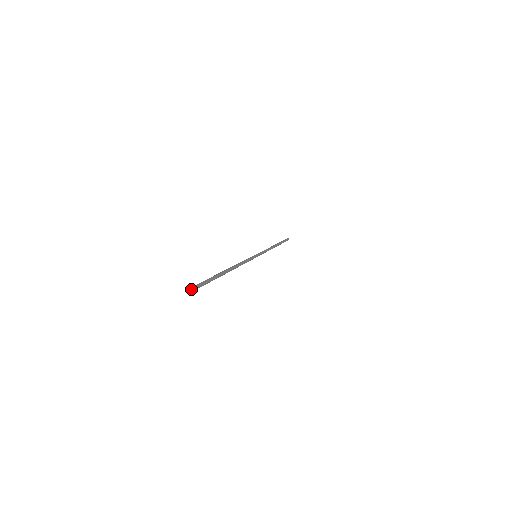
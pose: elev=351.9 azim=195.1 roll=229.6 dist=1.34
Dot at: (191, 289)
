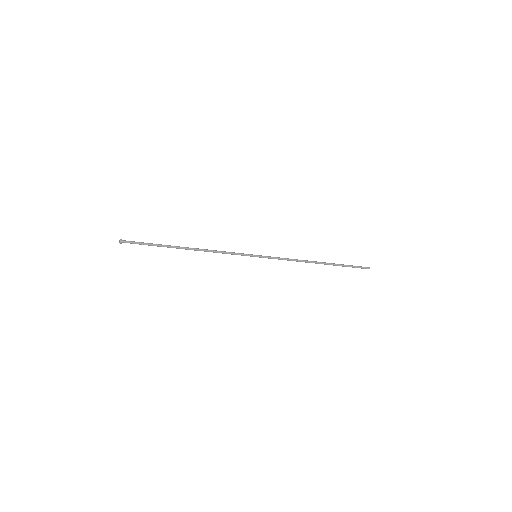
Dot at: (120, 240)
